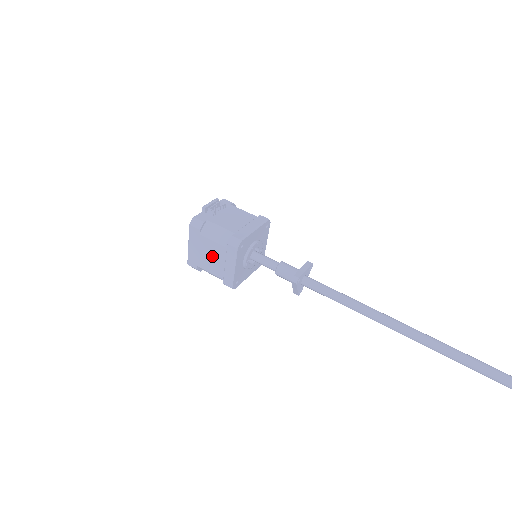
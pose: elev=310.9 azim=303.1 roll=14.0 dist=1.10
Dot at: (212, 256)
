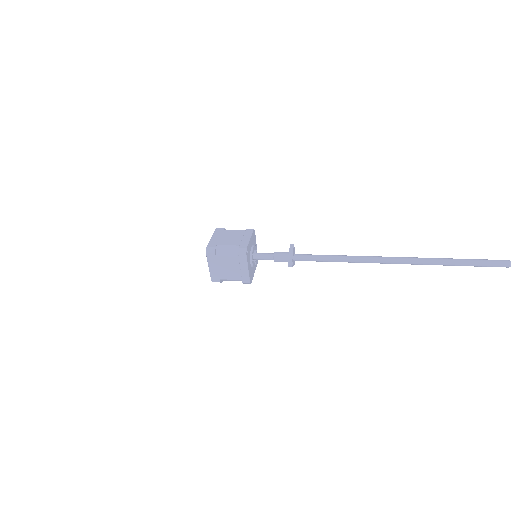
Dot at: (232, 237)
